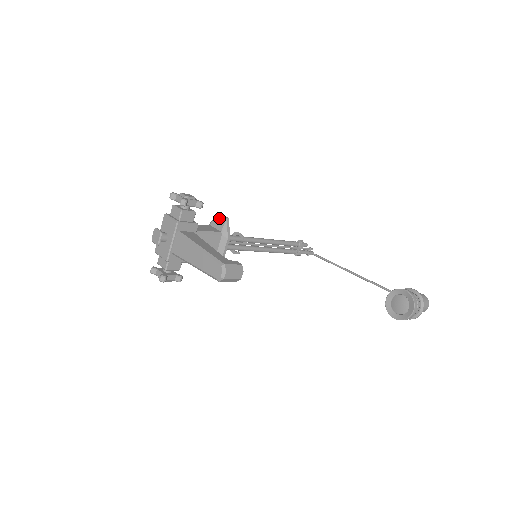
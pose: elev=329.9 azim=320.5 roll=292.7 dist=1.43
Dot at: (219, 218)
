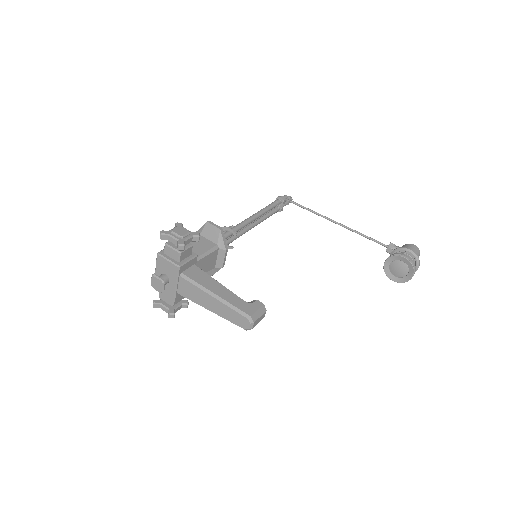
Dot at: (210, 228)
